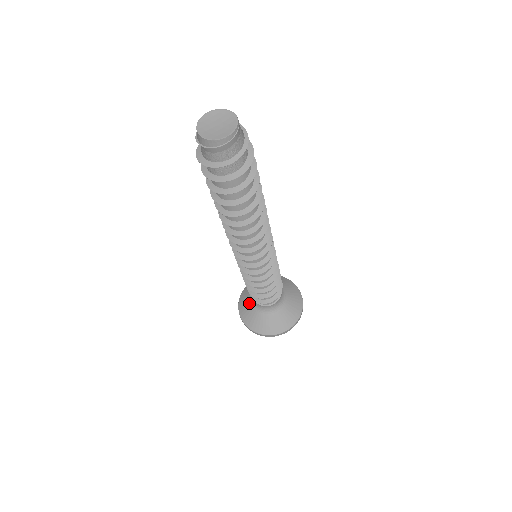
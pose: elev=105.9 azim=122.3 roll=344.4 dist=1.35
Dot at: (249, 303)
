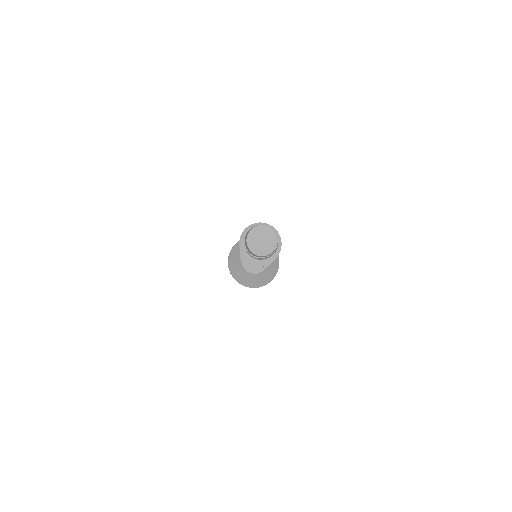
Dot at: (238, 262)
